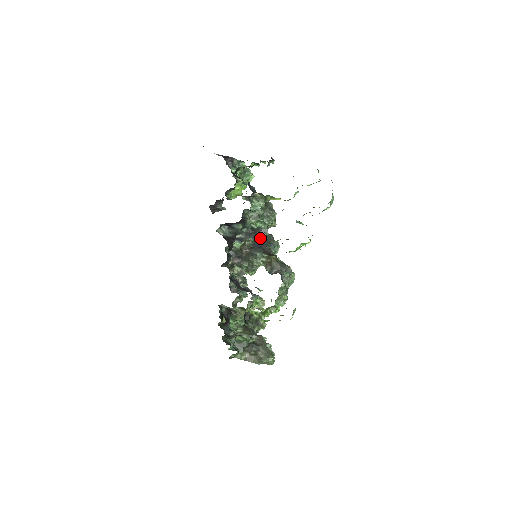
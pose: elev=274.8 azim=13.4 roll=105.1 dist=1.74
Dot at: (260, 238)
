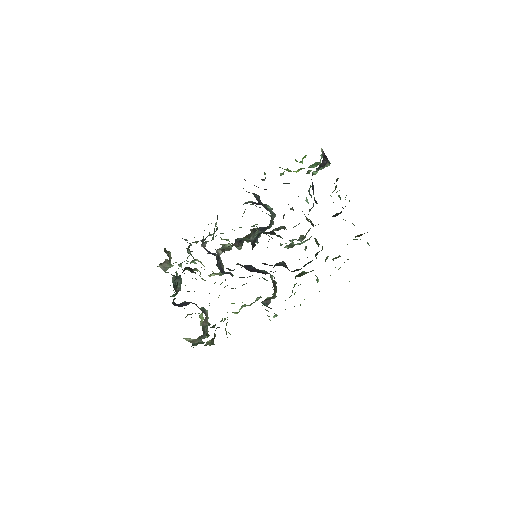
Dot at: (268, 226)
